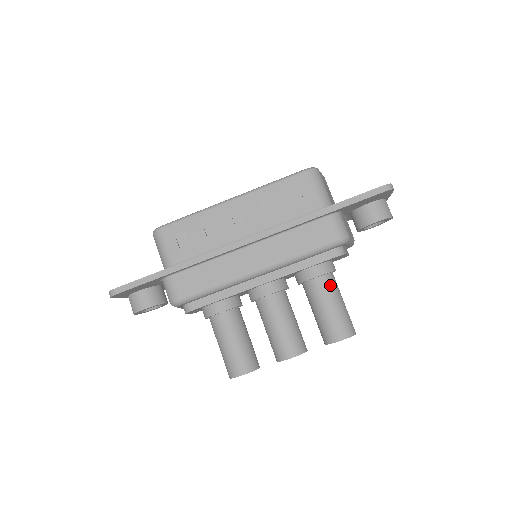
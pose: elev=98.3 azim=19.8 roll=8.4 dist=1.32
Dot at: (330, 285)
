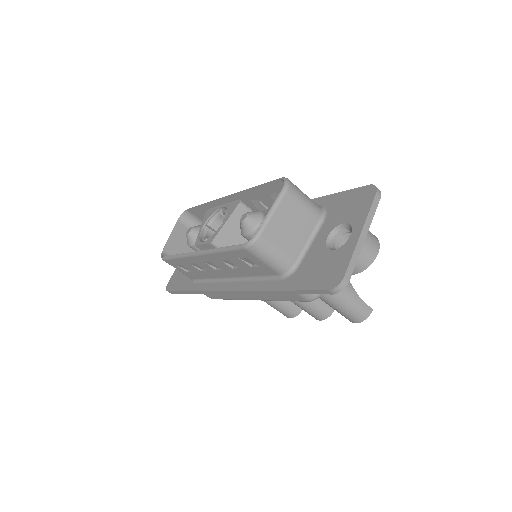
Dot at: (329, 295)
